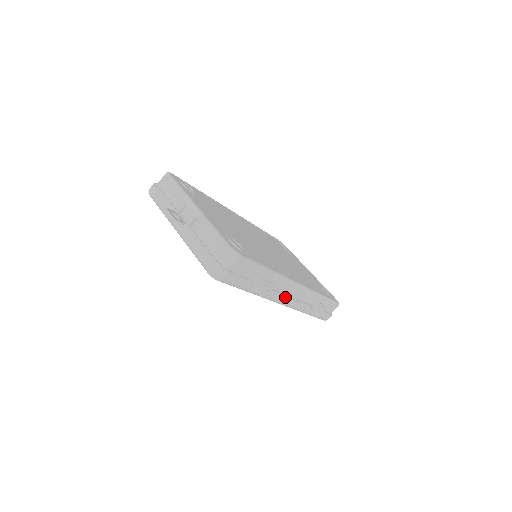
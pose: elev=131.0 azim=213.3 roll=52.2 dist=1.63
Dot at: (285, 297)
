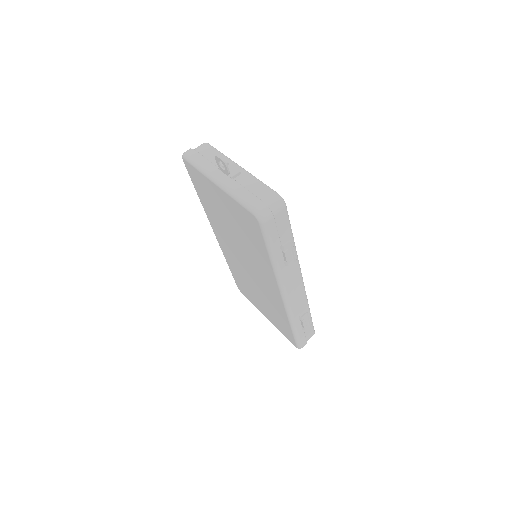
Dot at: (291, 287)
